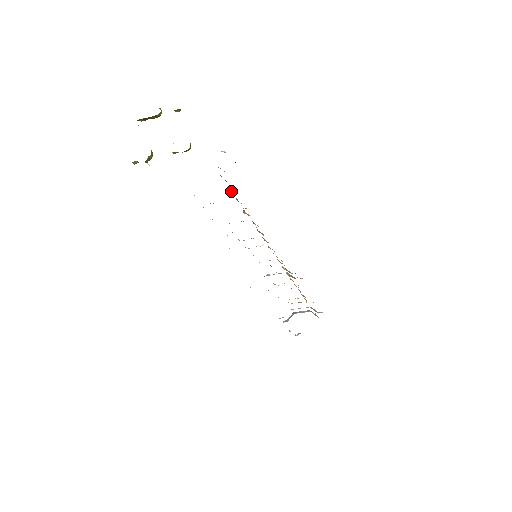
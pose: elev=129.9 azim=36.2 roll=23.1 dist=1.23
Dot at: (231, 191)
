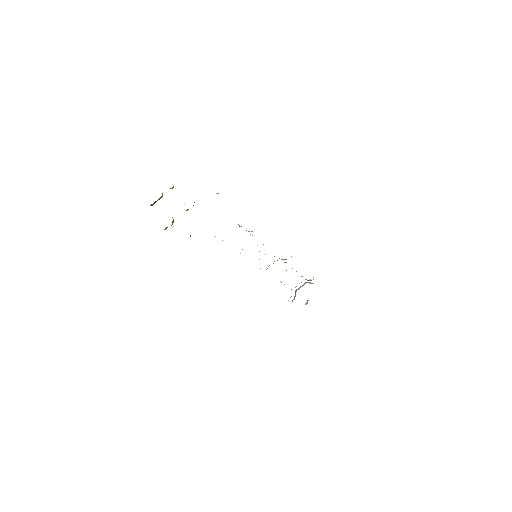
Dot at: occluded
